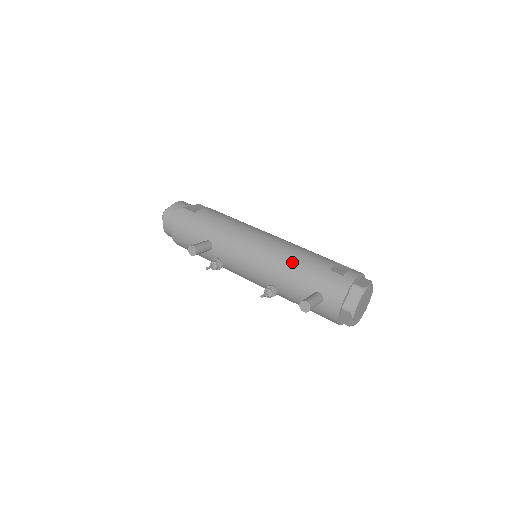
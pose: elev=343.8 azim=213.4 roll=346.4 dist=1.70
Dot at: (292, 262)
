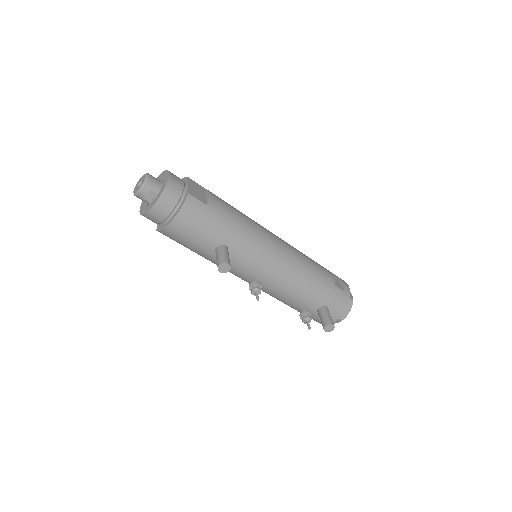
Dot at: (310, 278)
